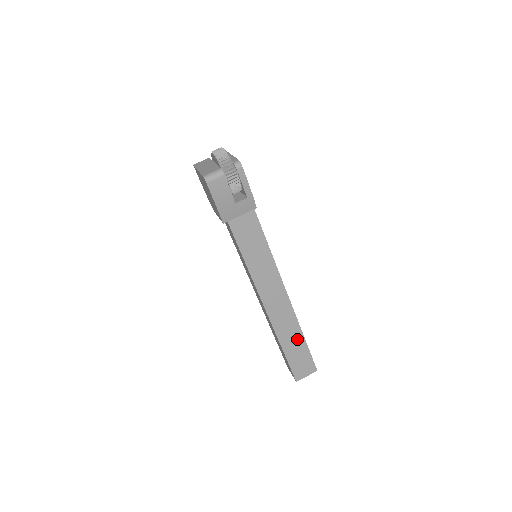
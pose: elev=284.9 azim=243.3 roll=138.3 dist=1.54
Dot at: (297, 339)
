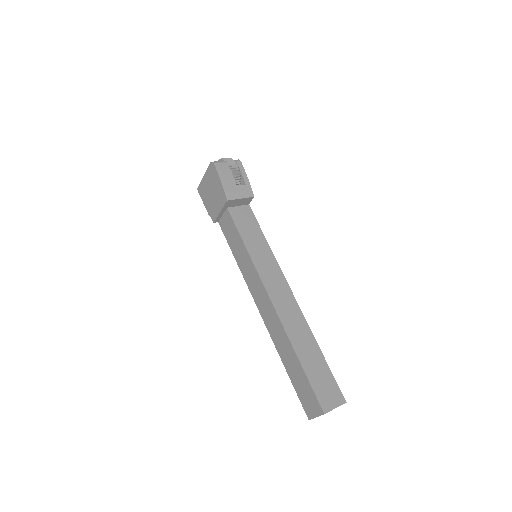
Dot at: (312, 350)
